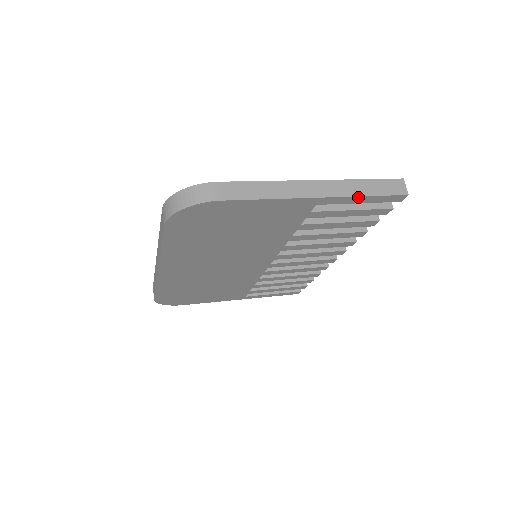
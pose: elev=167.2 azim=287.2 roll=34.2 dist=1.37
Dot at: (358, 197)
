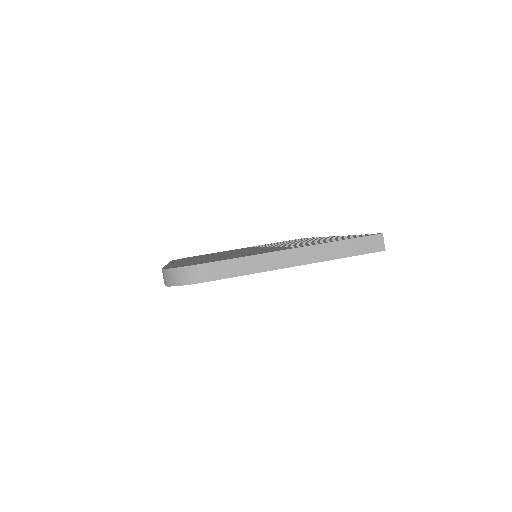
Dot at: occluded
